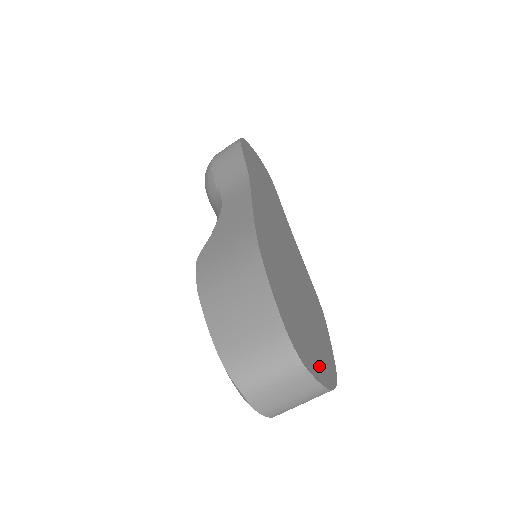
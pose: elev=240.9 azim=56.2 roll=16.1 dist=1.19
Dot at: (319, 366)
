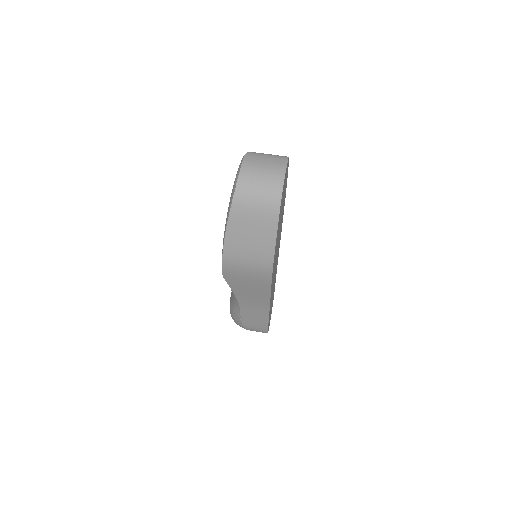
Dot at: (284, 183)
